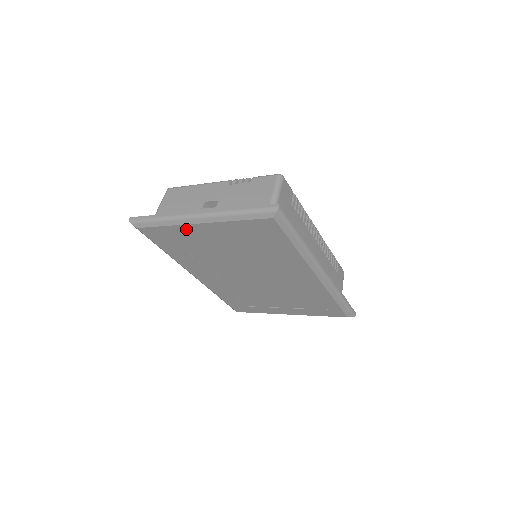
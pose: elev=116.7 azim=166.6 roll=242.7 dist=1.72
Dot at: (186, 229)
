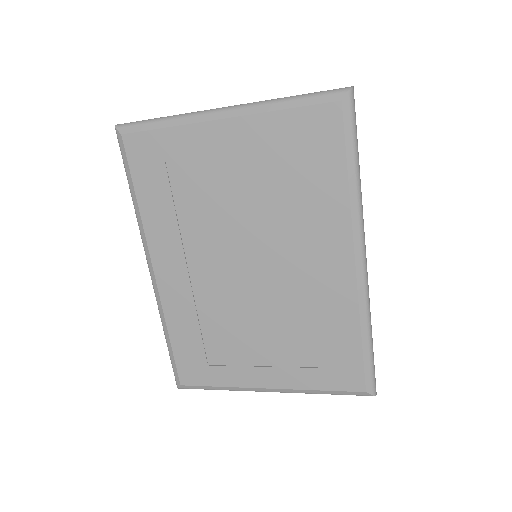
Dot at: (197, 135)
